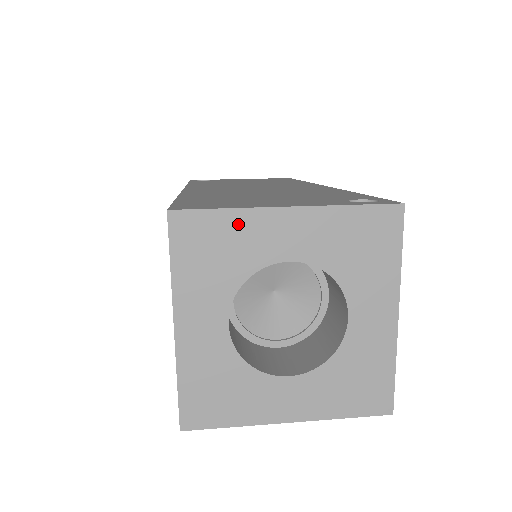
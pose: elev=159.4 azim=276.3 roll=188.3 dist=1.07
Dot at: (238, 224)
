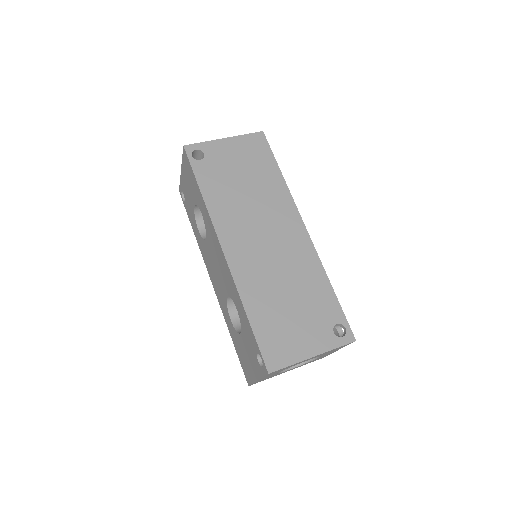
Dot at: occluded
